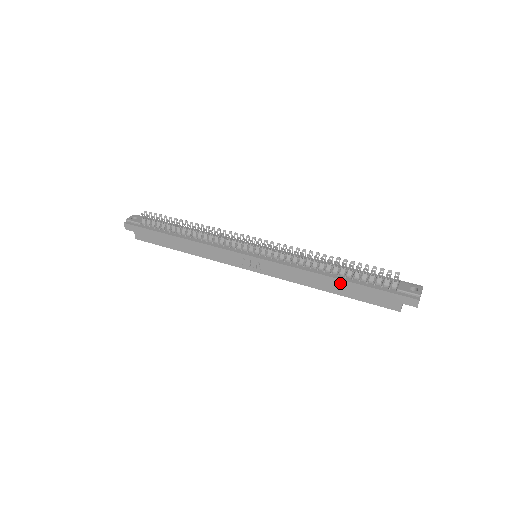
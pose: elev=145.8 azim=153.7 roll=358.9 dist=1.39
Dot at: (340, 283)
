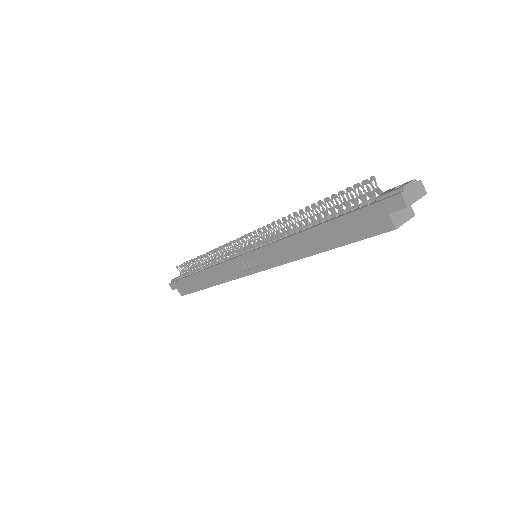
Dot at: (318, 232)
